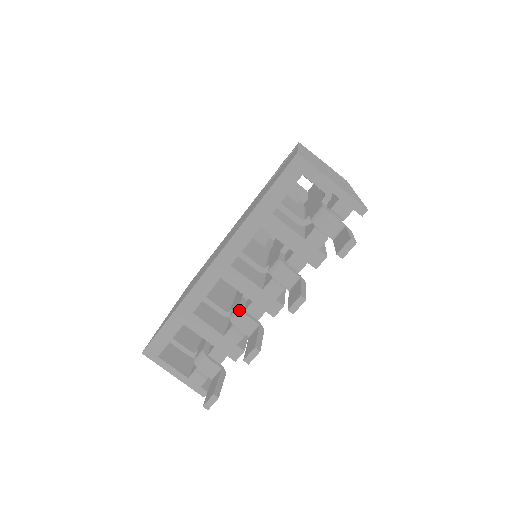
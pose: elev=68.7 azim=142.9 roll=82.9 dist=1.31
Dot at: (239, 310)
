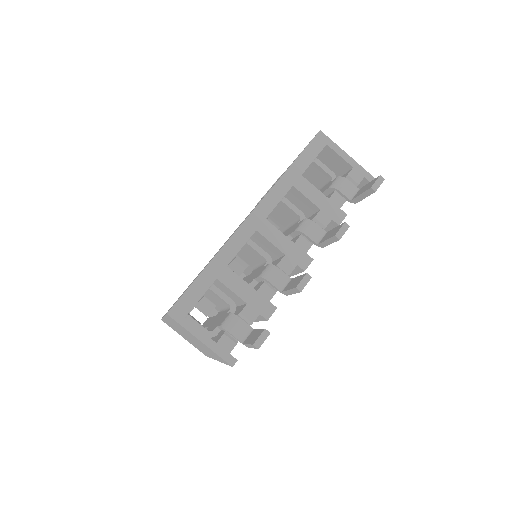
Dot at: (271, 266)
